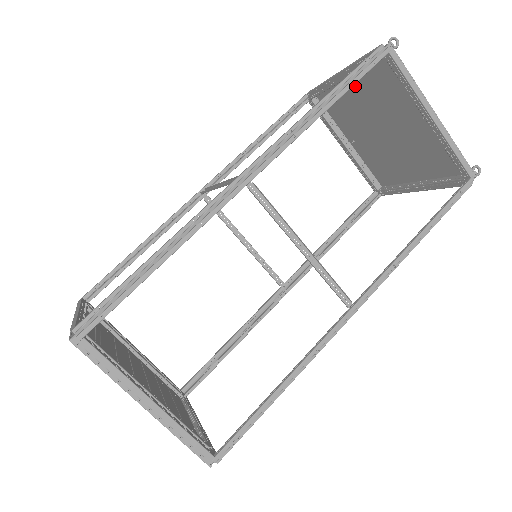
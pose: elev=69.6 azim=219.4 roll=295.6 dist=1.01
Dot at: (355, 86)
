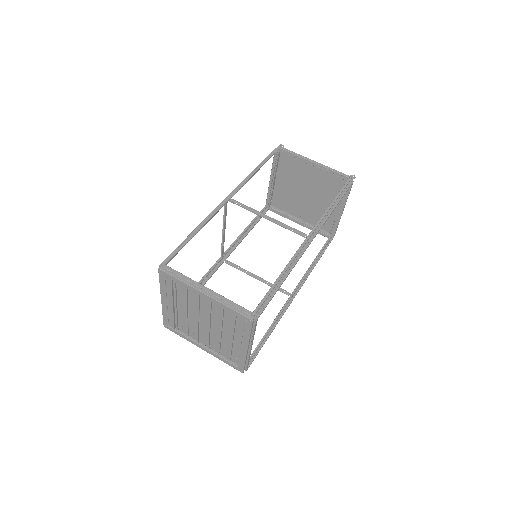
Dot at: (281, 181)
